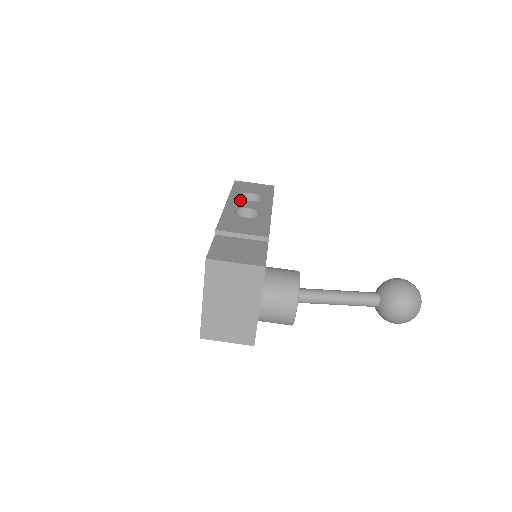
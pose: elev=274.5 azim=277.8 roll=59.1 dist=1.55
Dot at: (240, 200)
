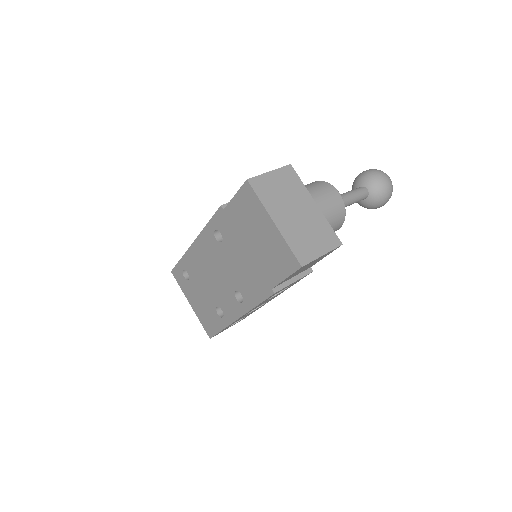
Dot at: occluded
